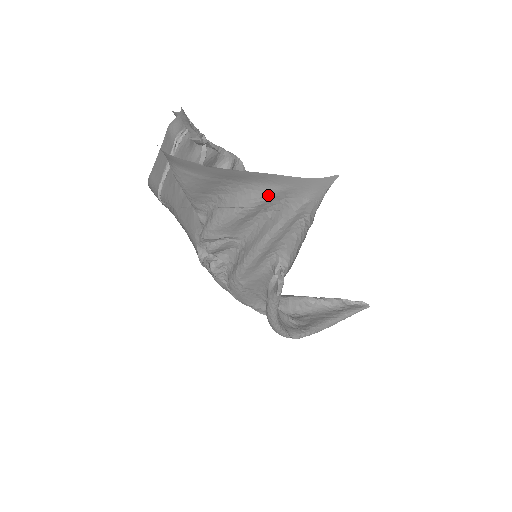
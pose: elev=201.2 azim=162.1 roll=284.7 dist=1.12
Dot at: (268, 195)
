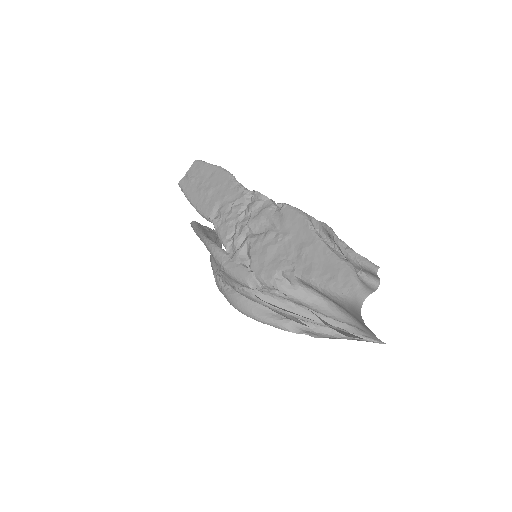
Dot at: (355, 326)
